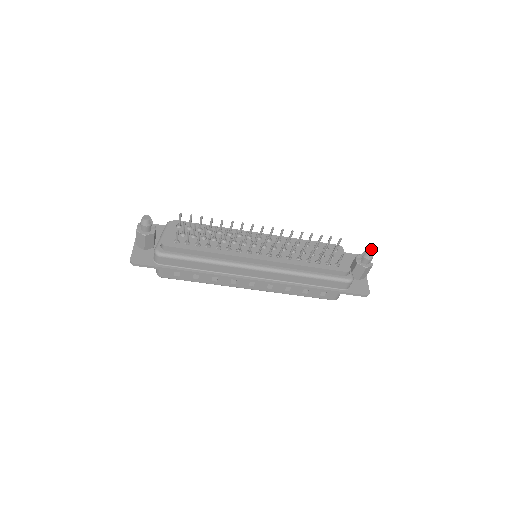
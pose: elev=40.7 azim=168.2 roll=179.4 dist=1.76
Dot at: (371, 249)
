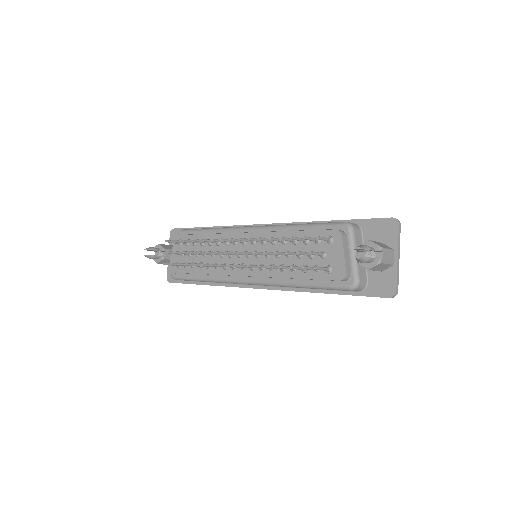
Dot at: (360, 248)
